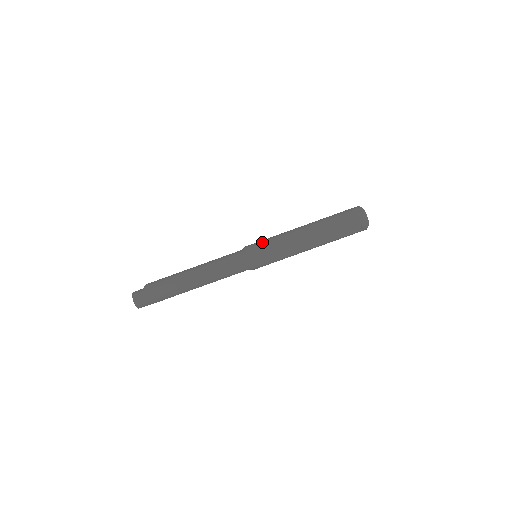
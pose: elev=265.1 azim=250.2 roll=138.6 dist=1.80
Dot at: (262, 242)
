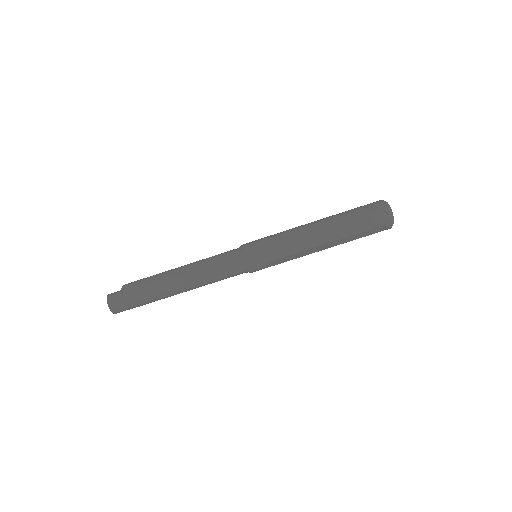
Dot at: (264, 242)
